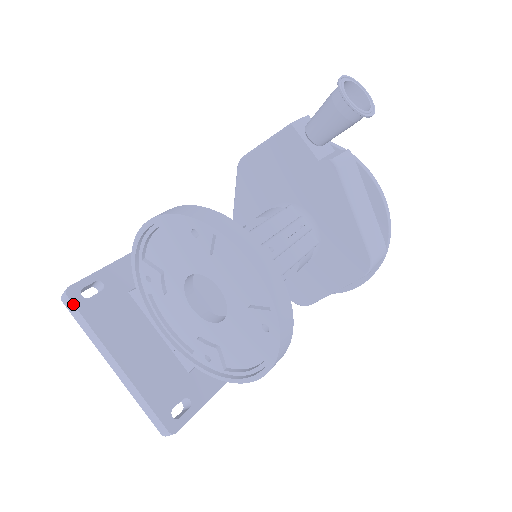
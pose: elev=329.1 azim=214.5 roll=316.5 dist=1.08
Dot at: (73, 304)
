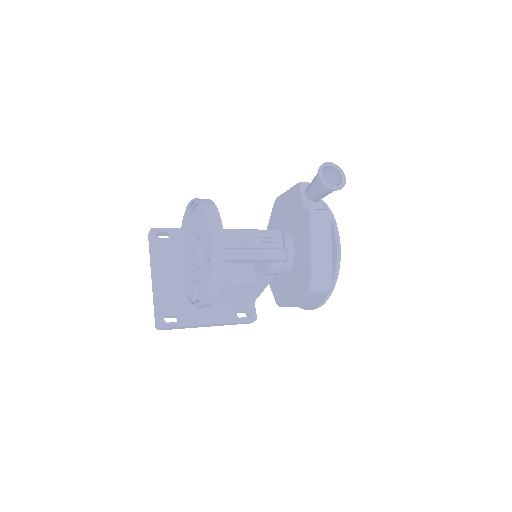
Dot at: (150, 237)
